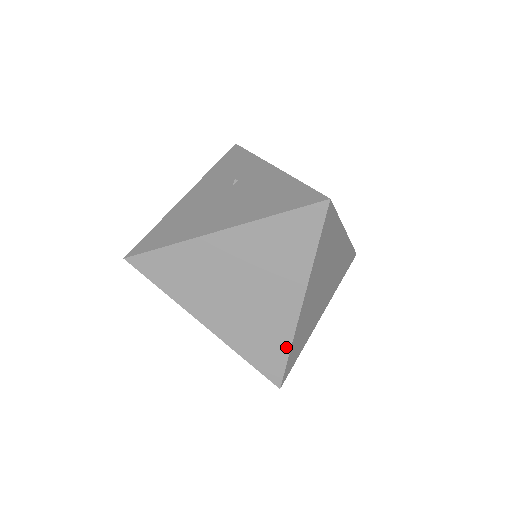
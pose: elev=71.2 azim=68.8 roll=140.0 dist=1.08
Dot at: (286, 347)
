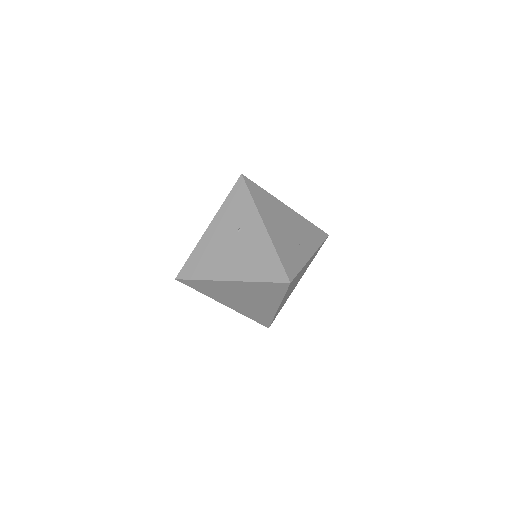
Dot at: (271, 318)
